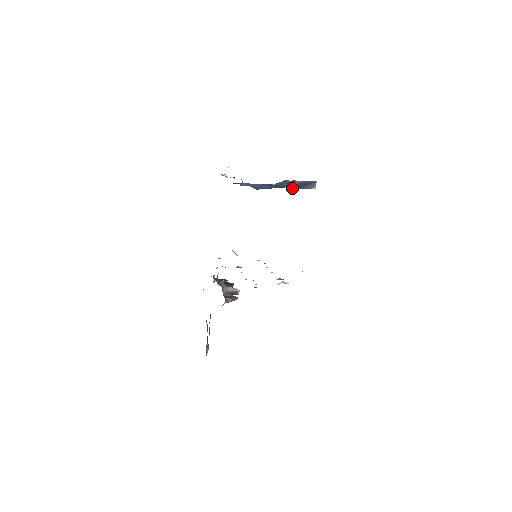
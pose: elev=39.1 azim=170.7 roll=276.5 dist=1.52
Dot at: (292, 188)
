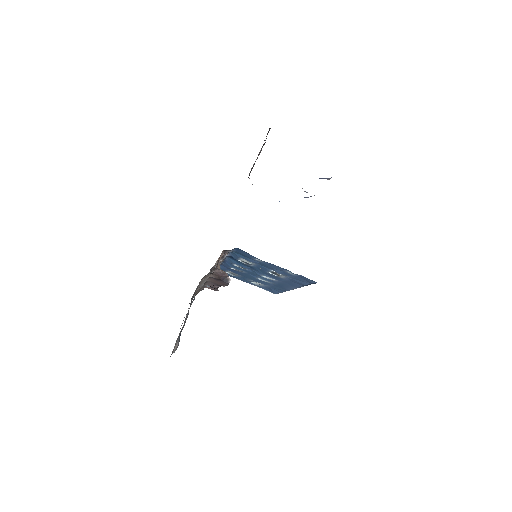
Dot at: occluded
